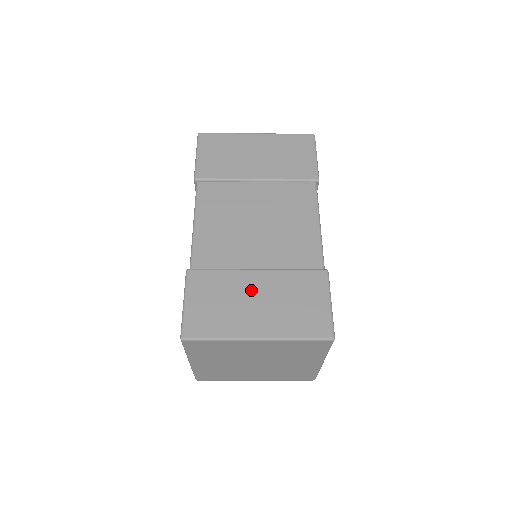
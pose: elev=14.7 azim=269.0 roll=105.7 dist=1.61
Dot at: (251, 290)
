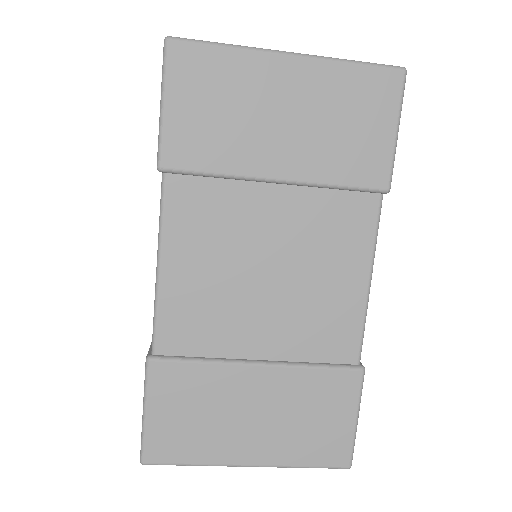
Dot at: (246, 398)
